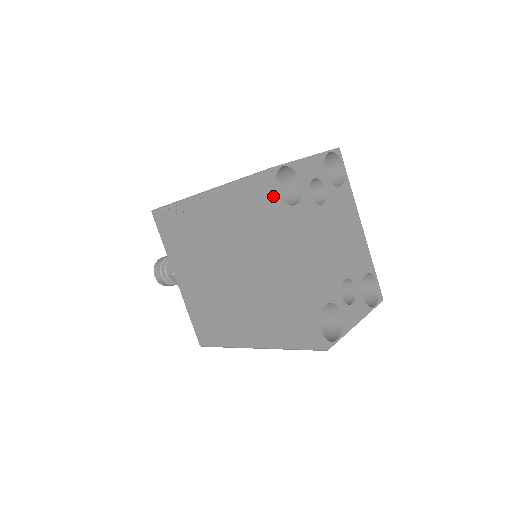
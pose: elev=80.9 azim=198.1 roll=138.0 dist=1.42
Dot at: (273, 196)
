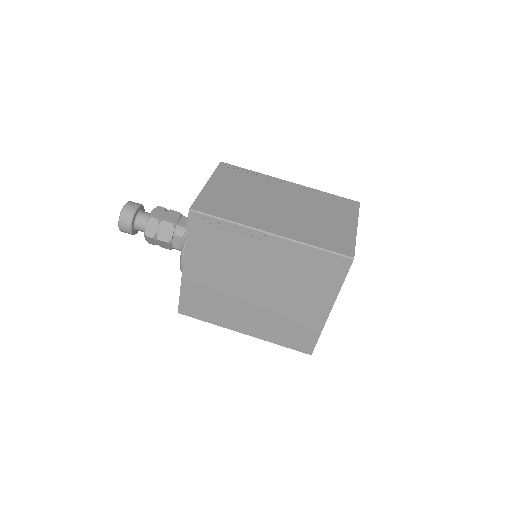
Dot at: (343, 273)
